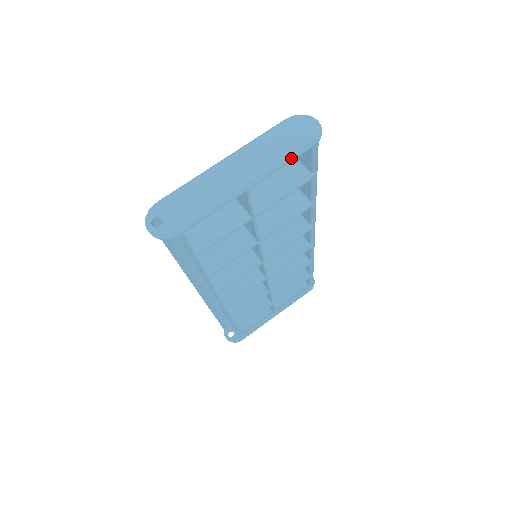
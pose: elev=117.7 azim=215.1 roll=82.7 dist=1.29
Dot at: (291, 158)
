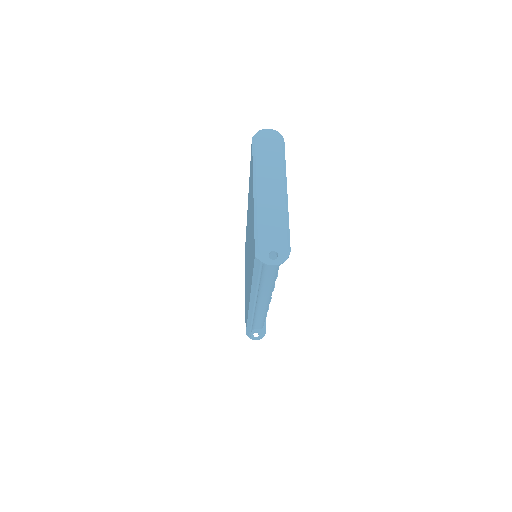
Dot at: (284, 158)
